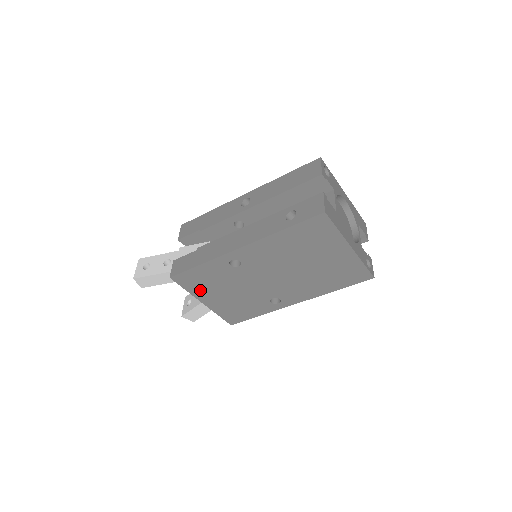
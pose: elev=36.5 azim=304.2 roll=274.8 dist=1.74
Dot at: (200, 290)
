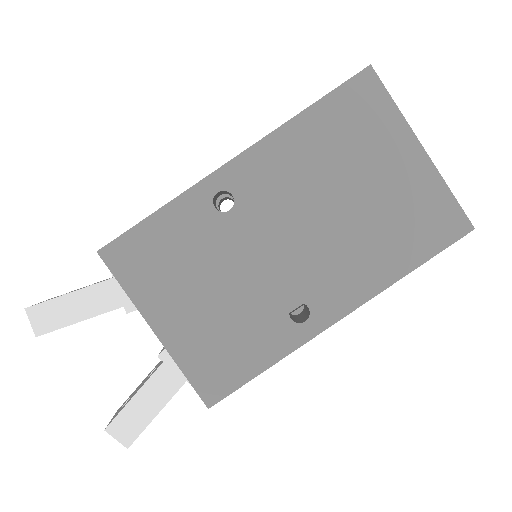
Dot at: (152, 288)
